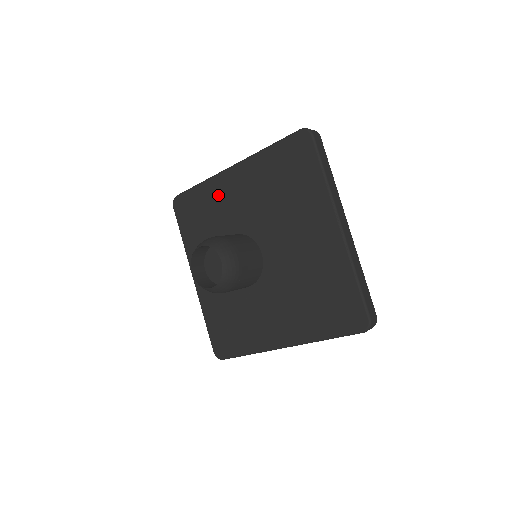
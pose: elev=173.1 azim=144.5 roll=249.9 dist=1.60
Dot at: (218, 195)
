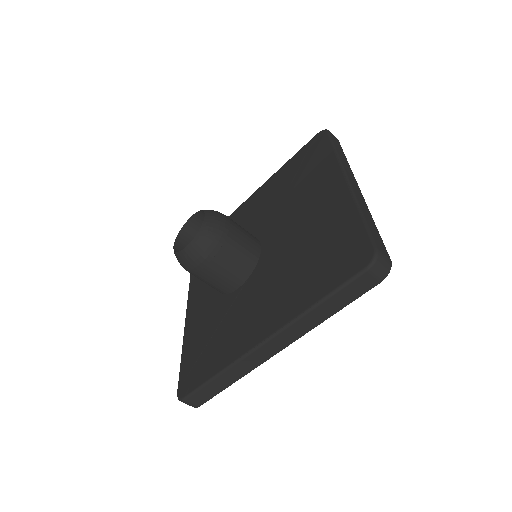
Dot at: (235, 221)
